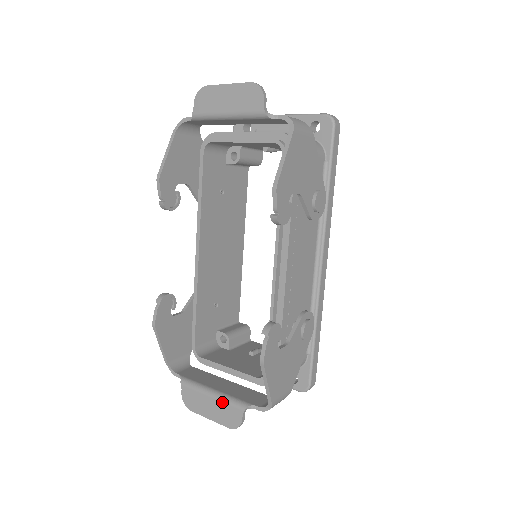
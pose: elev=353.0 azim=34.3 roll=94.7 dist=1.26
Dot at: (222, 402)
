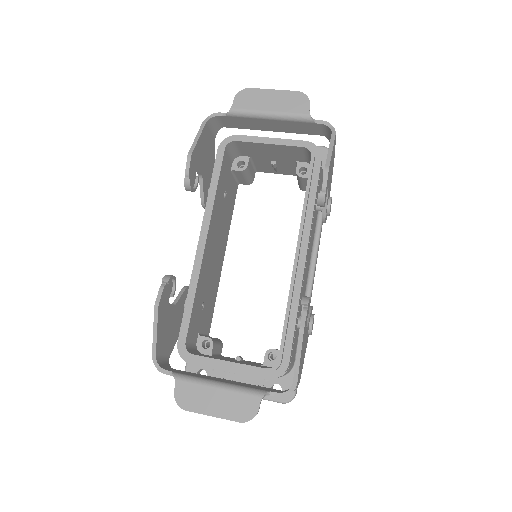
Dot at: (233, 392)
